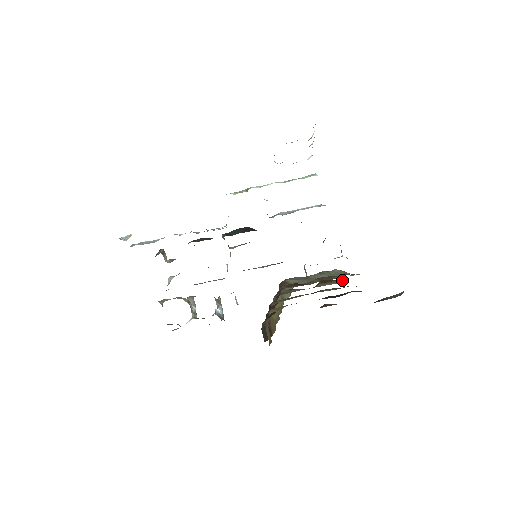
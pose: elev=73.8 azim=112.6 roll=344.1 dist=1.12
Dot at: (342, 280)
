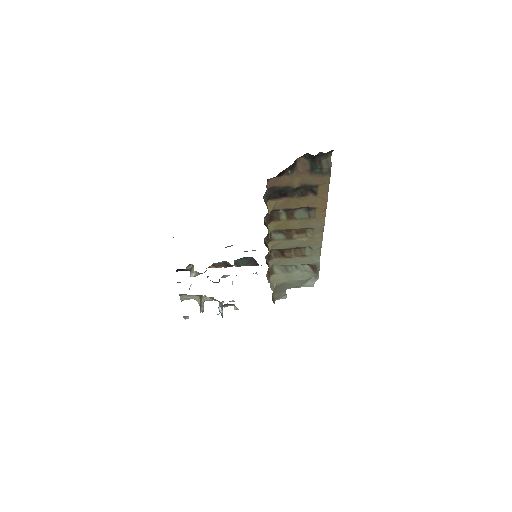
Dot at: (308, 235)
